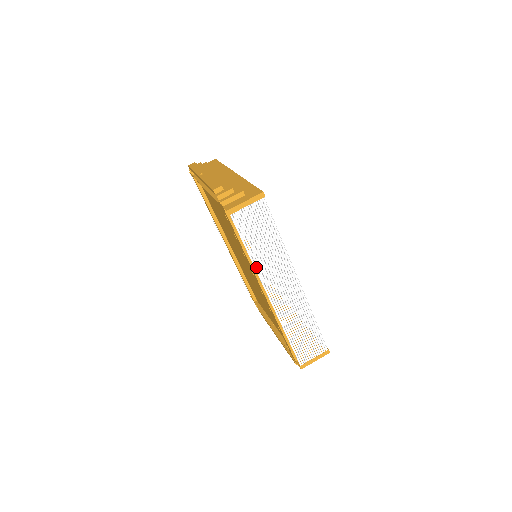
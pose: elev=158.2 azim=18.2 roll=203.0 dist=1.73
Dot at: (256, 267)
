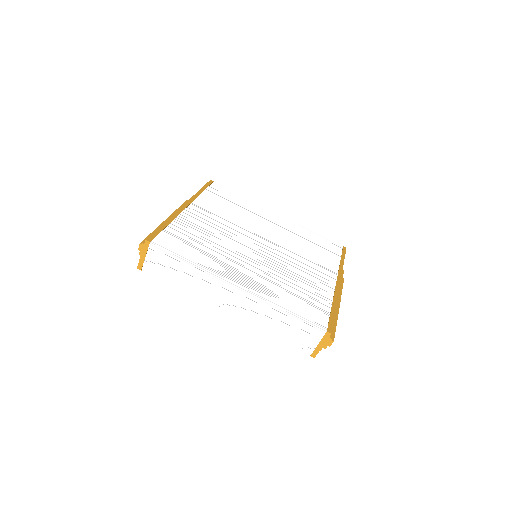
Dot at: (194, 294)
